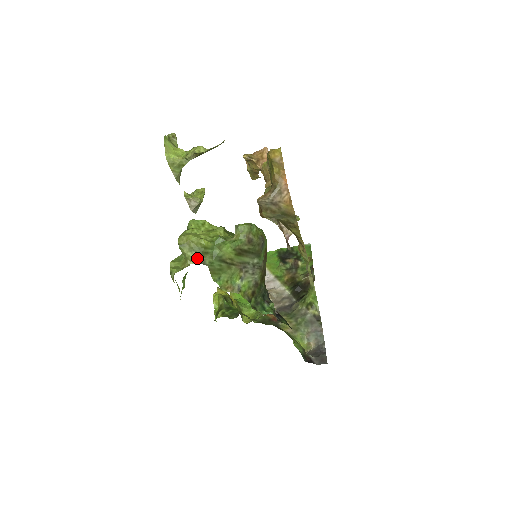
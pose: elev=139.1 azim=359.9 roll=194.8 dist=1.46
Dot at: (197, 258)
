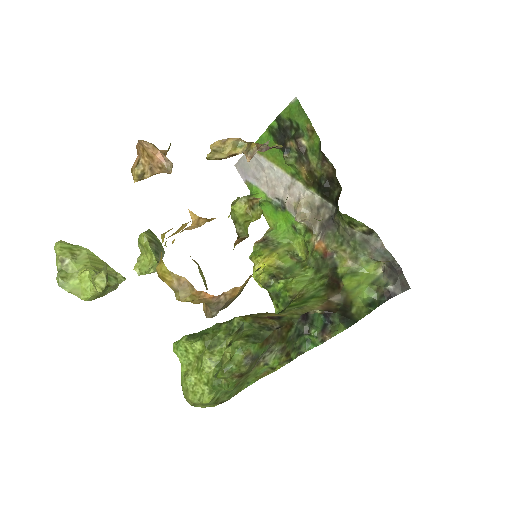
Dot at: (215, 404)
